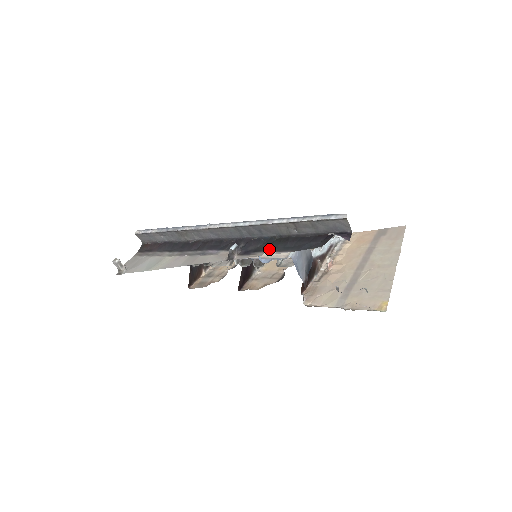
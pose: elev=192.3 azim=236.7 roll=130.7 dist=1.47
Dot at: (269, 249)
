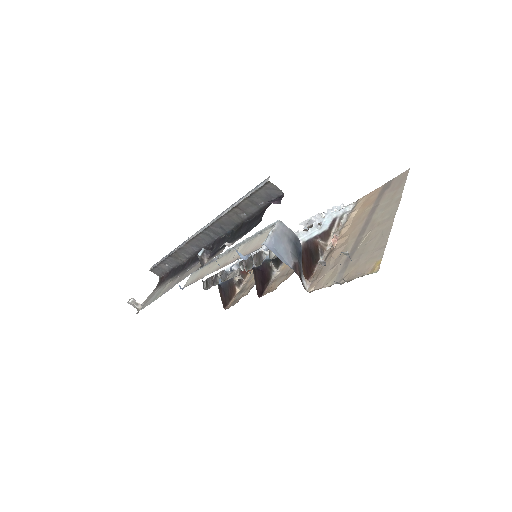
Dot at: (225, 243)
